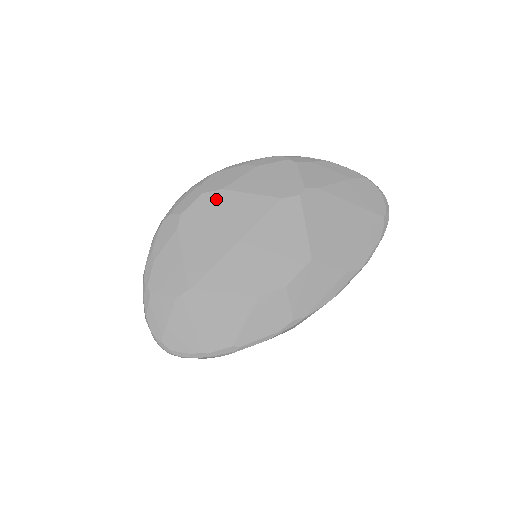
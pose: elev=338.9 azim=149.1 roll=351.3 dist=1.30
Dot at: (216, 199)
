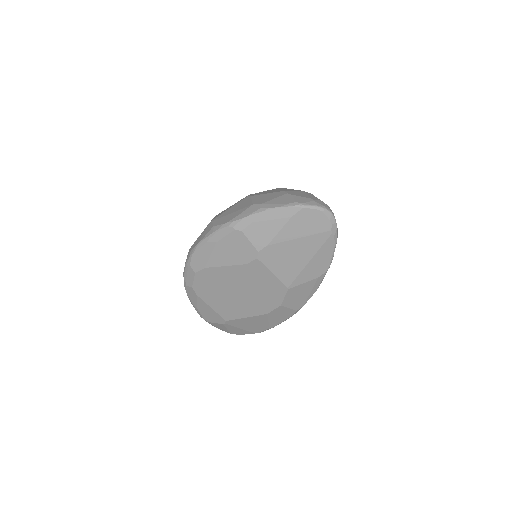
Dot at: (206, 275)
